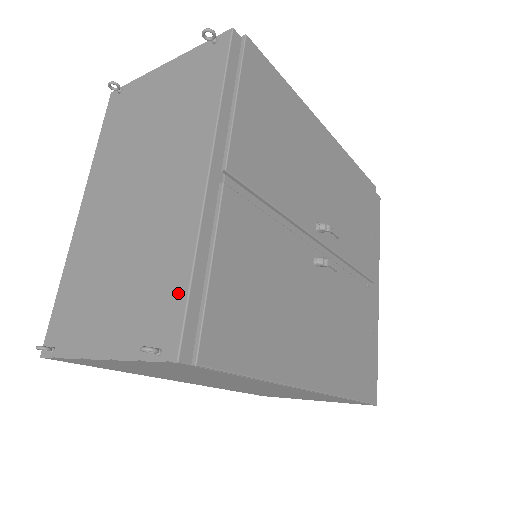
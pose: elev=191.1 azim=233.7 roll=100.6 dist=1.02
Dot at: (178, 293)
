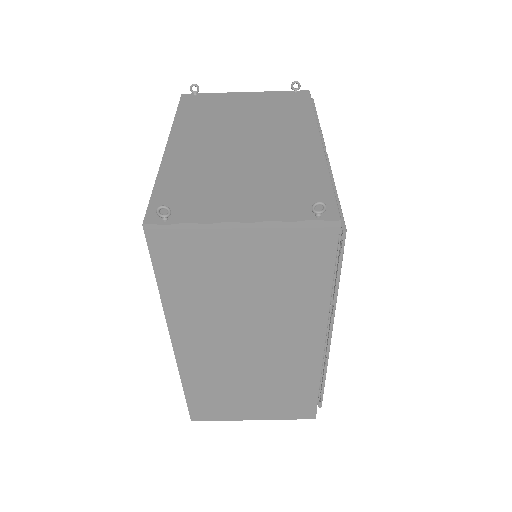
Dot at: (323, 189)
